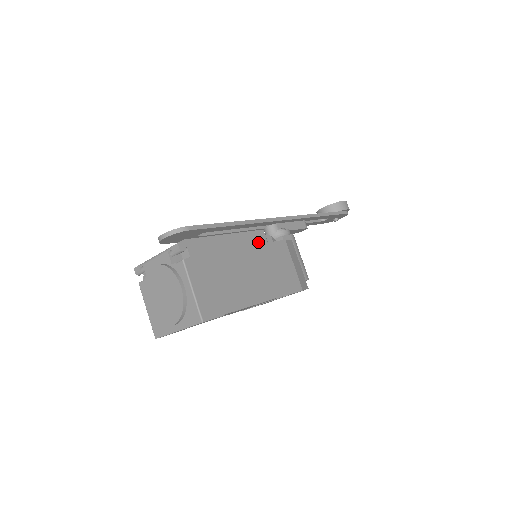
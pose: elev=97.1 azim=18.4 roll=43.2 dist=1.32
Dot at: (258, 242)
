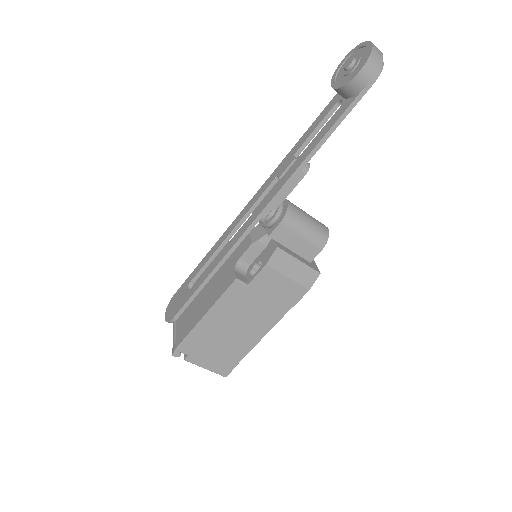
Dot at: (236, 295)
